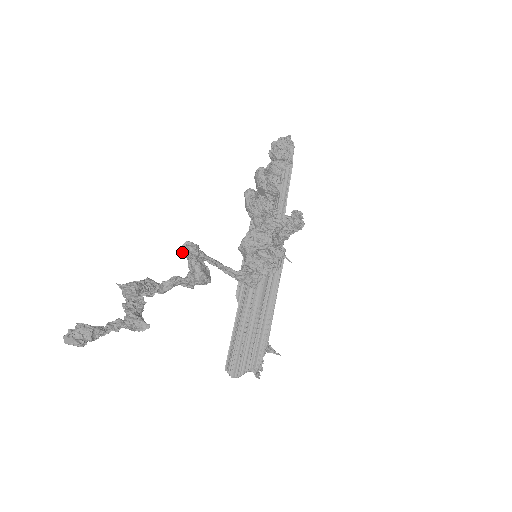
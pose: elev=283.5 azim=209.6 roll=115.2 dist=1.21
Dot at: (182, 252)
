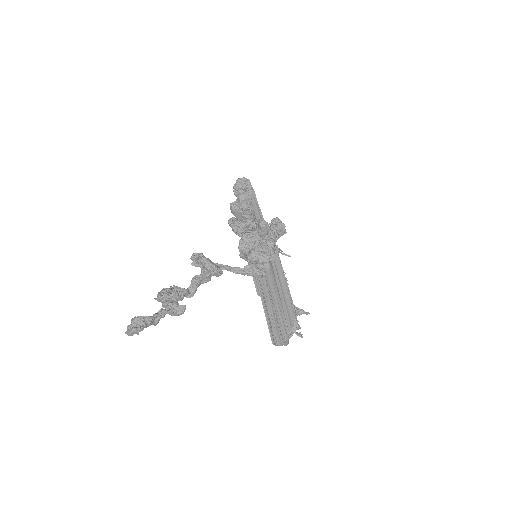
Dot at: (194, 265)
